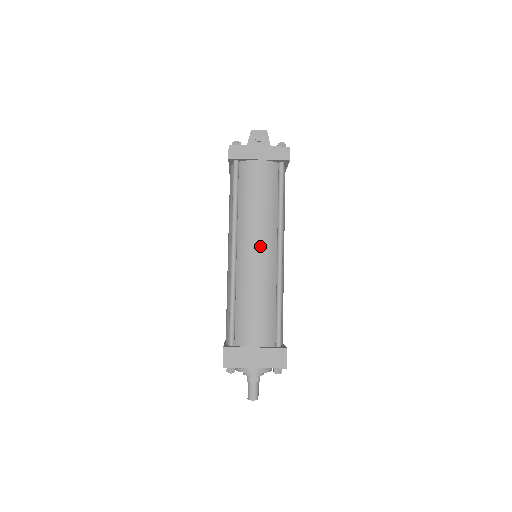
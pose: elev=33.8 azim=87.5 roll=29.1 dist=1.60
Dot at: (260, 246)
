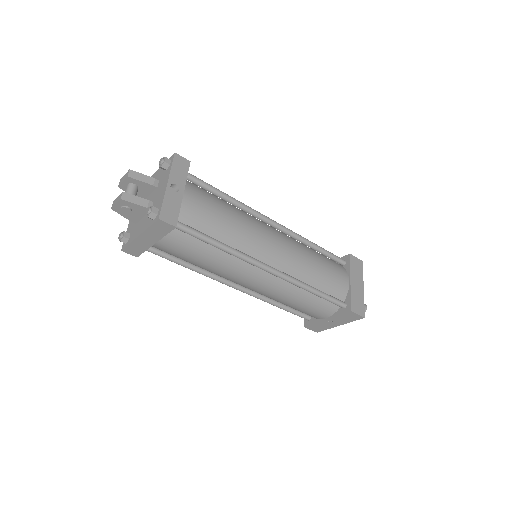
Dot at: (248, 281)
